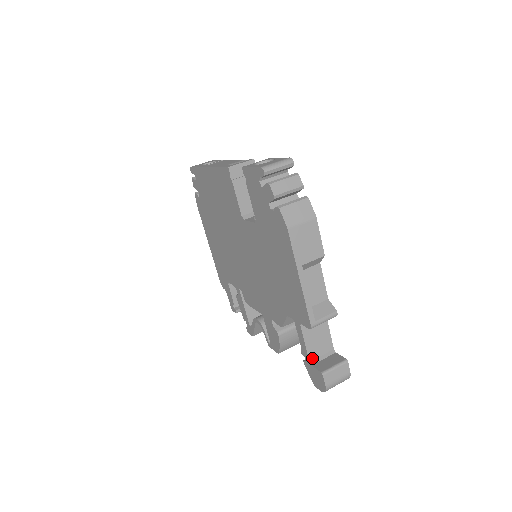
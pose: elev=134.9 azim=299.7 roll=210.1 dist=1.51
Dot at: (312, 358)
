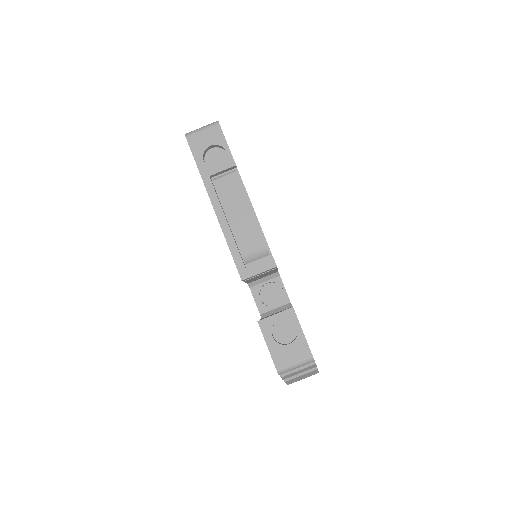
Dot at: occluded
